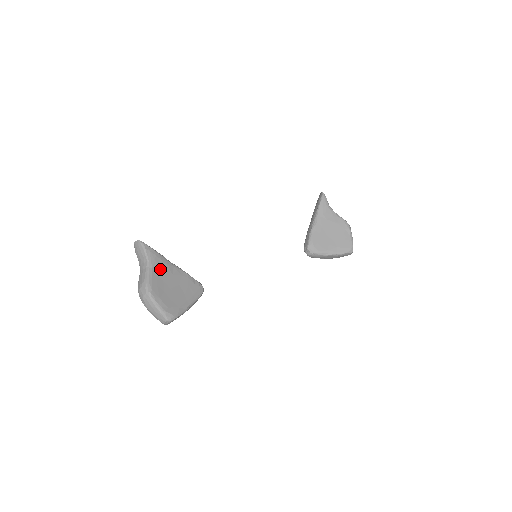
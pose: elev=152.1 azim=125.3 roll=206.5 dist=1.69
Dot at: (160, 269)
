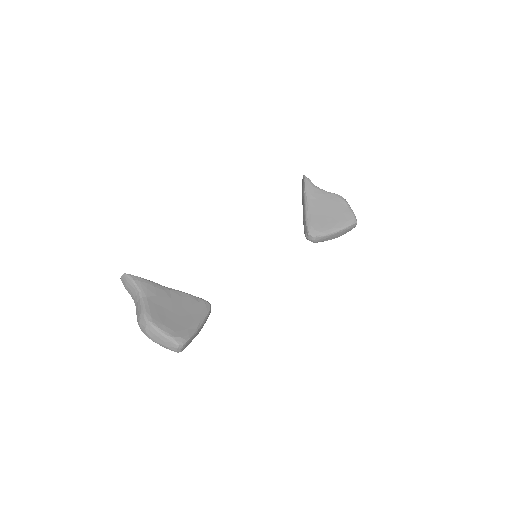
Dot at: (155, 296)
